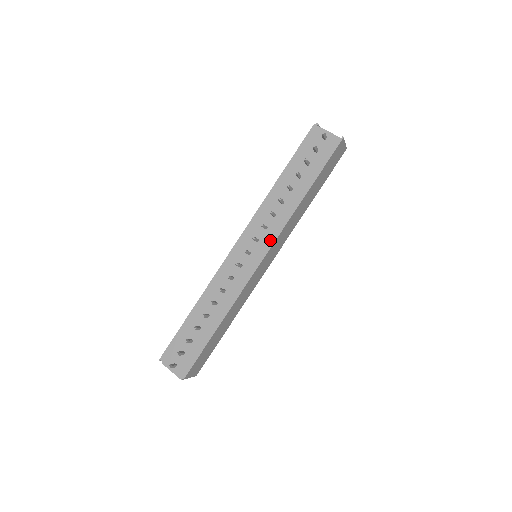
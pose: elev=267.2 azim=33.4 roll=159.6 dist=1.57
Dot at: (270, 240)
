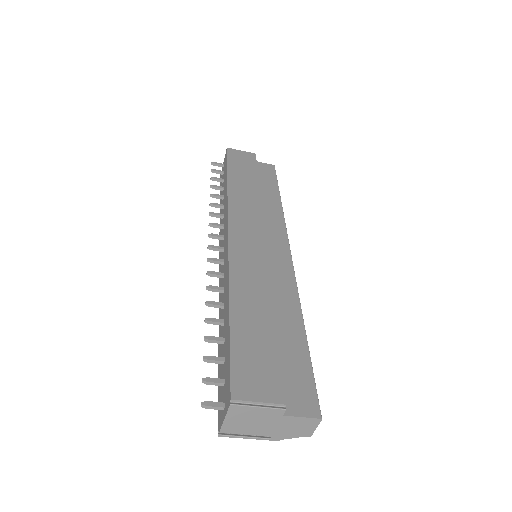
Dot at: (226, 222)
